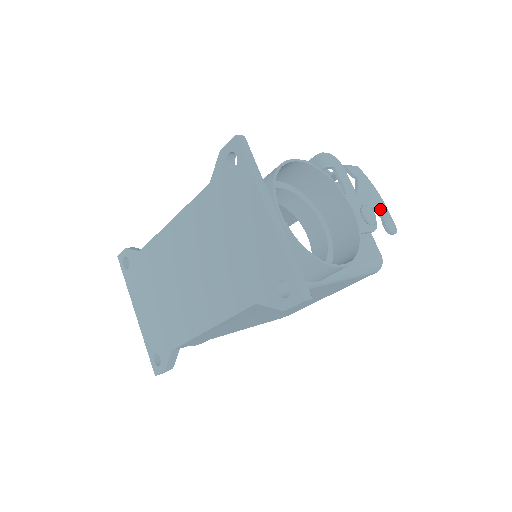
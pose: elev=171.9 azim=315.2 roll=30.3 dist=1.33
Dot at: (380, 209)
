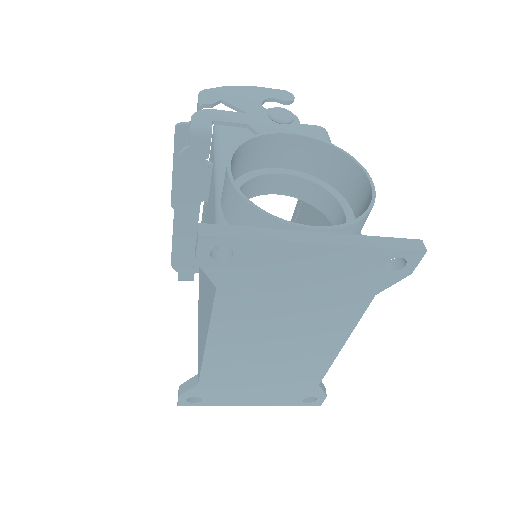
Dot at: (263, 96)
